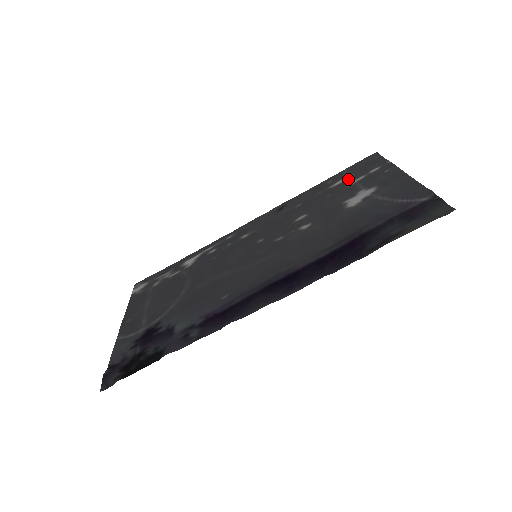
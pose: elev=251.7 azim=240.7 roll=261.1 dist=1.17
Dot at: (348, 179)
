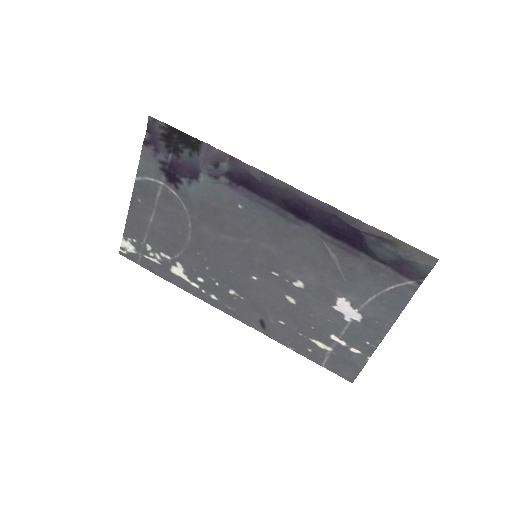
Dot at: (329, 345)
